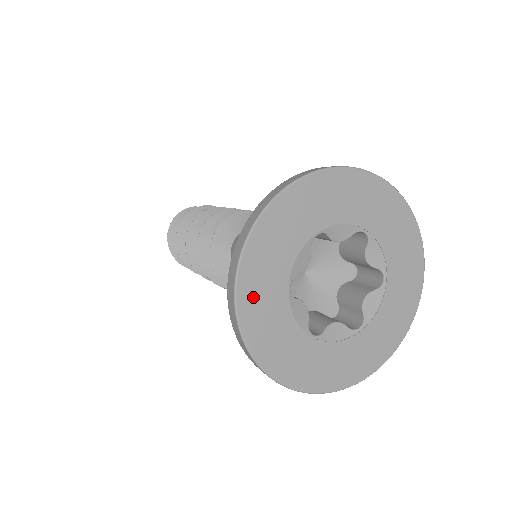
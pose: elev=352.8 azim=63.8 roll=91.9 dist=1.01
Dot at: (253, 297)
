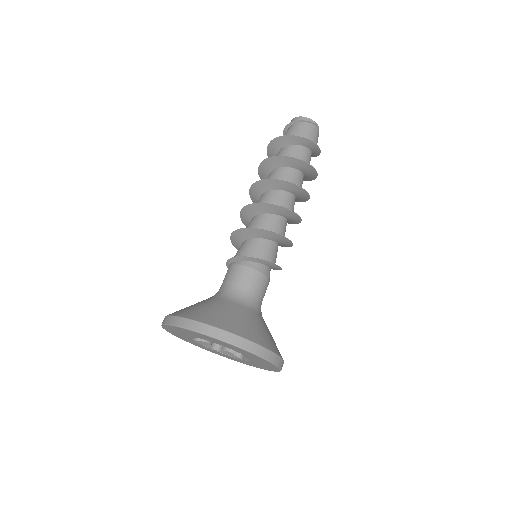
Dot at: (175, 334)
